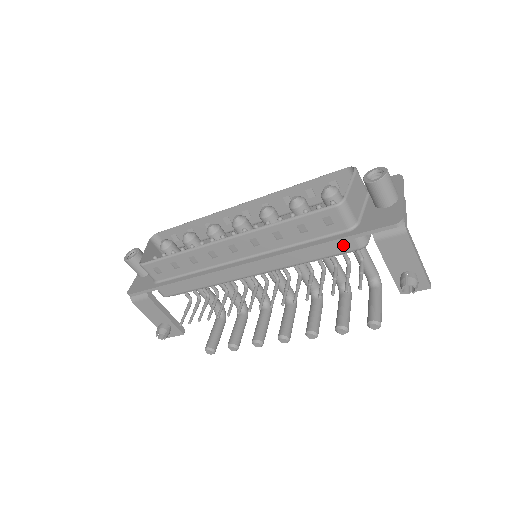
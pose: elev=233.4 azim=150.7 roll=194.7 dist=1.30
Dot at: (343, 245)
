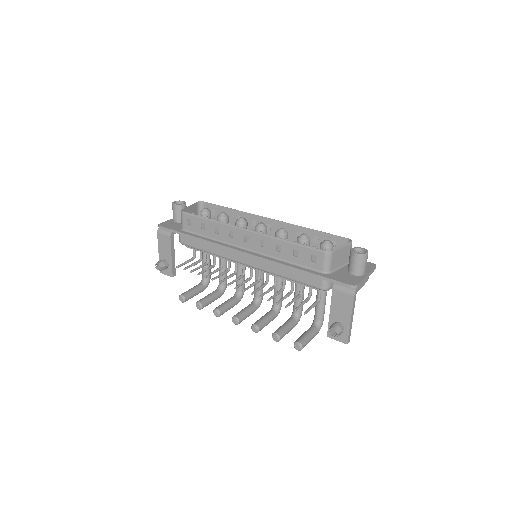
Dot at: (313, 280)
